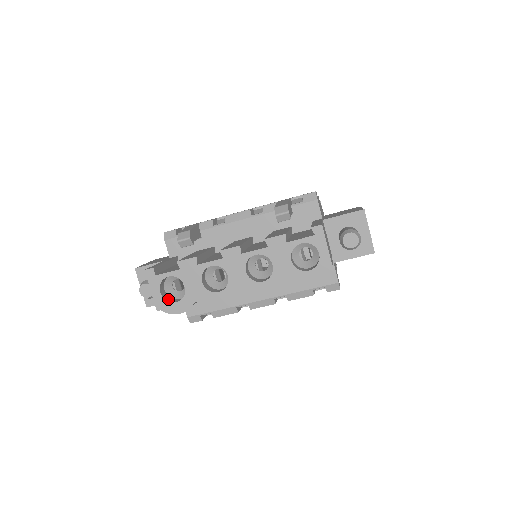
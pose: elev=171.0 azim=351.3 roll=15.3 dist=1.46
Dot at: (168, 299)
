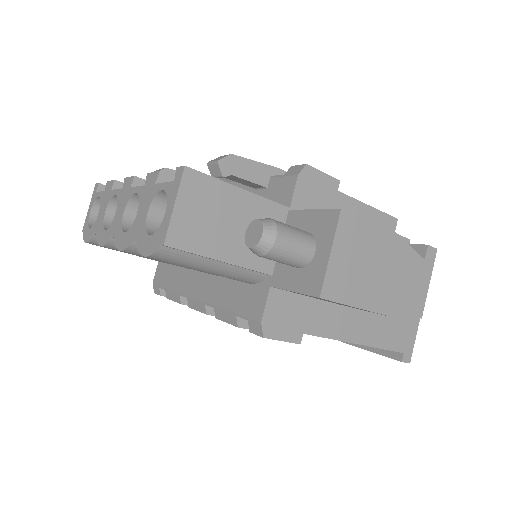
Dot at: occluded
